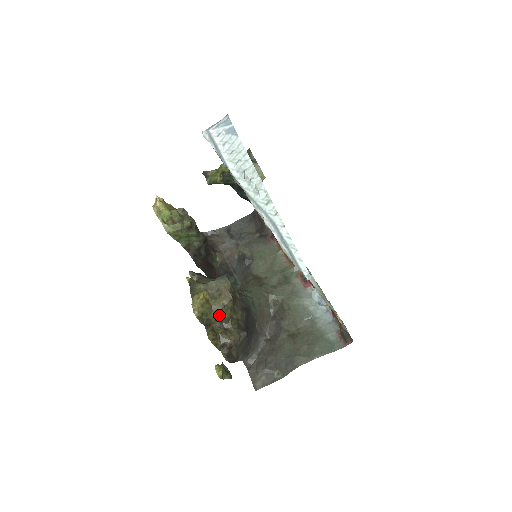
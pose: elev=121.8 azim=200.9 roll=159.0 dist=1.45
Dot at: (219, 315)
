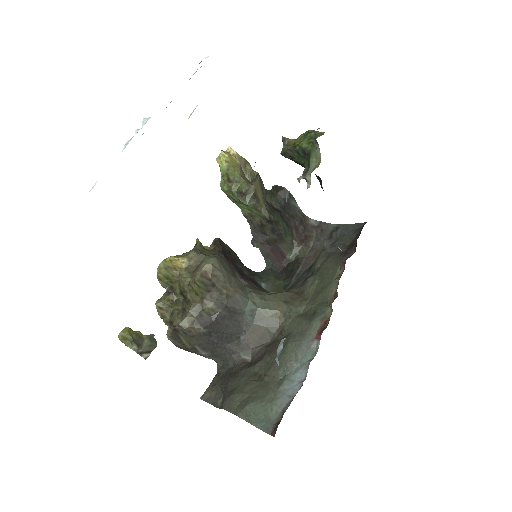
Dot at: (182, 290)
